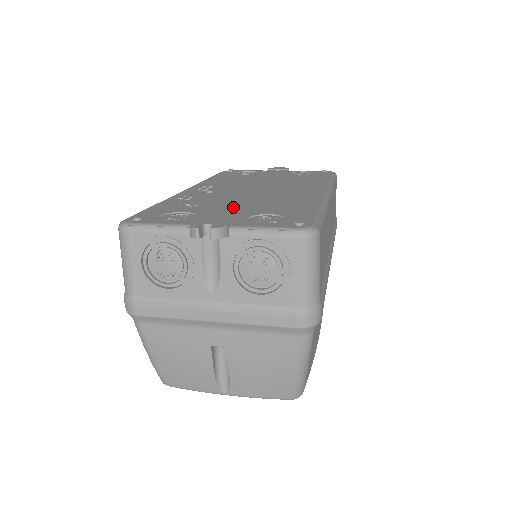
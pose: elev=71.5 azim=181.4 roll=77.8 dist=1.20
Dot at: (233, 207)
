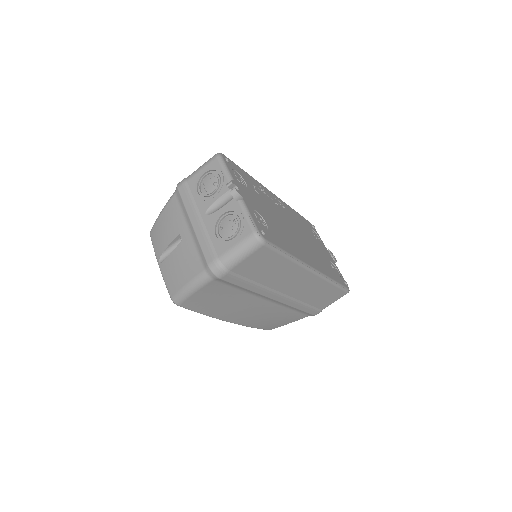
Dot at: (265, 209)
